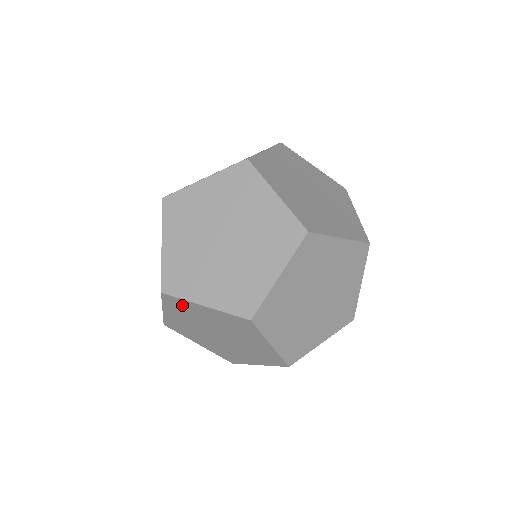
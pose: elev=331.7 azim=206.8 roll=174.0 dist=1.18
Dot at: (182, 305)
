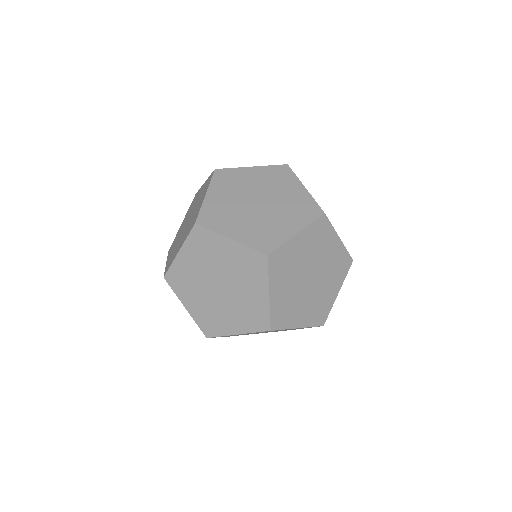
Dot at: occluded
